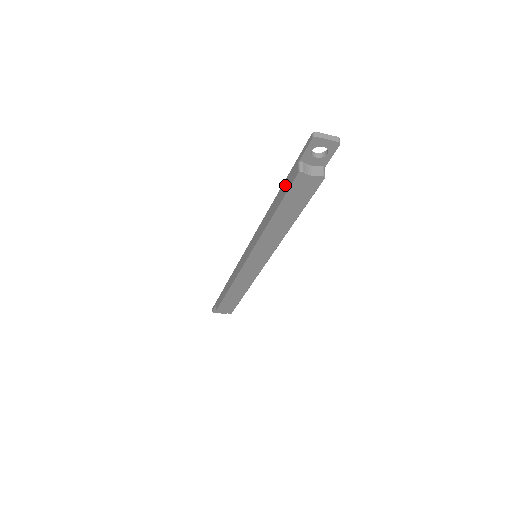
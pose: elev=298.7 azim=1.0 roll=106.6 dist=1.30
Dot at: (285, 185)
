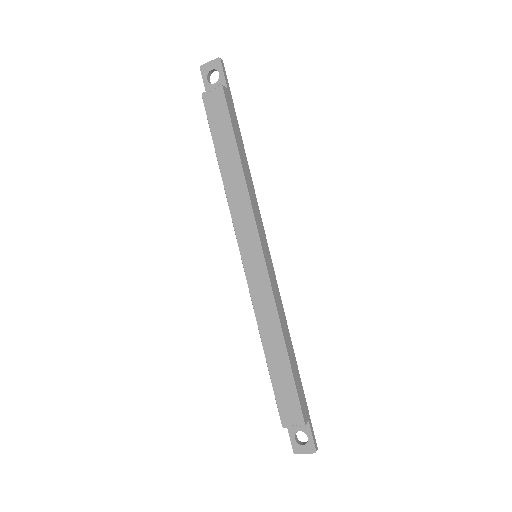
Dot at: occluded
